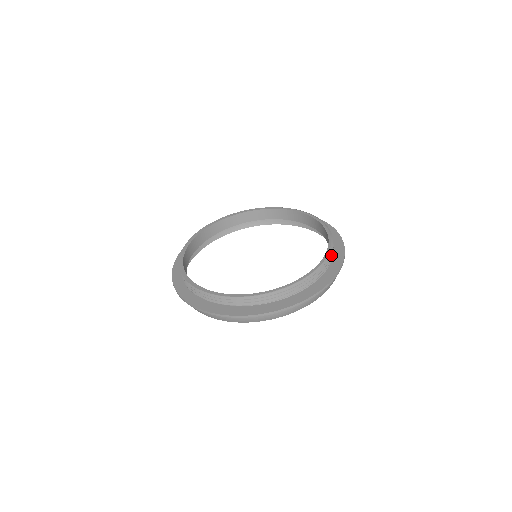
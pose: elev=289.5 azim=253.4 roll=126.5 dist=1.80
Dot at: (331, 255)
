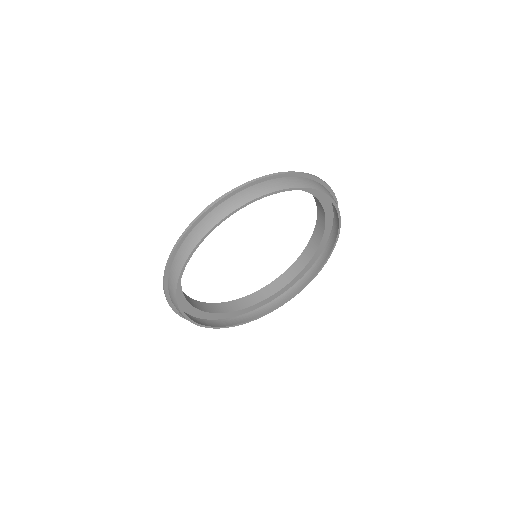
Dot at: occluded
